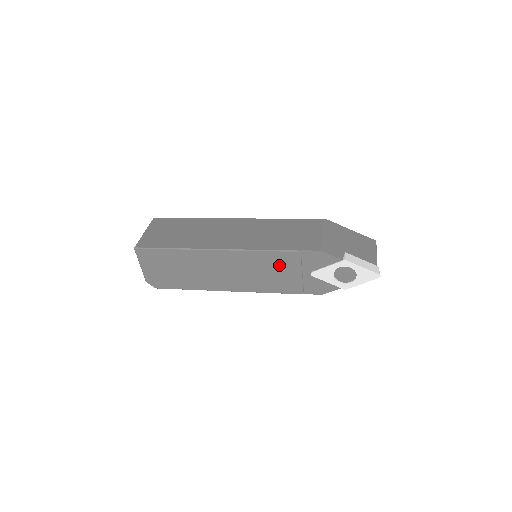
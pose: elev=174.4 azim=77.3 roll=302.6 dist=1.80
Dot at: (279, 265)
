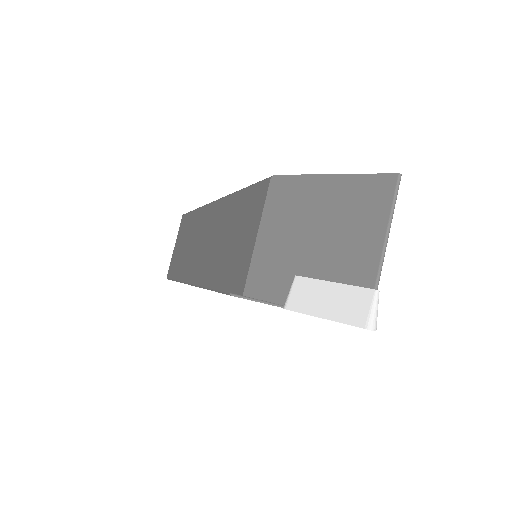
Dot at: occluded
